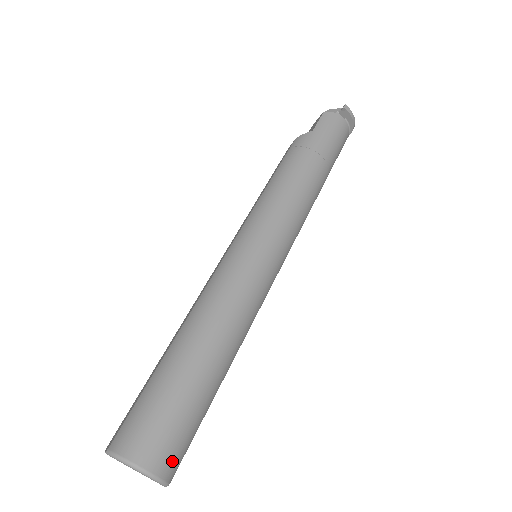
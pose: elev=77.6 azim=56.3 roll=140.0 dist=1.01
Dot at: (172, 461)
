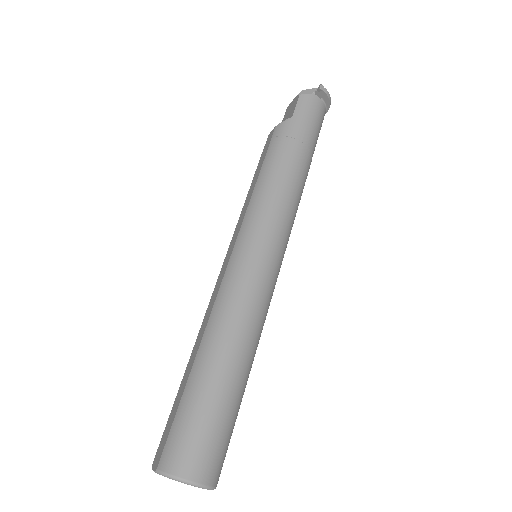
Dot at: (217, 468)
